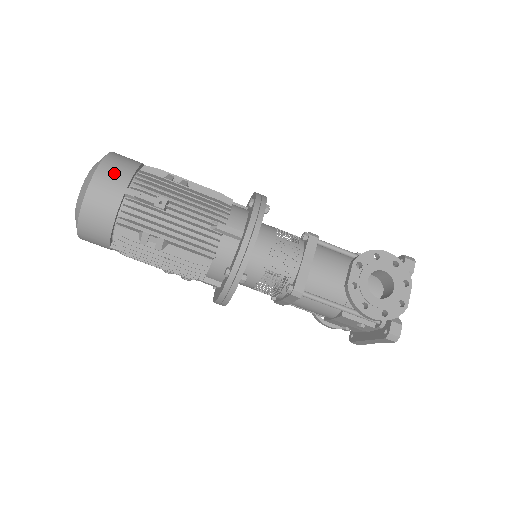
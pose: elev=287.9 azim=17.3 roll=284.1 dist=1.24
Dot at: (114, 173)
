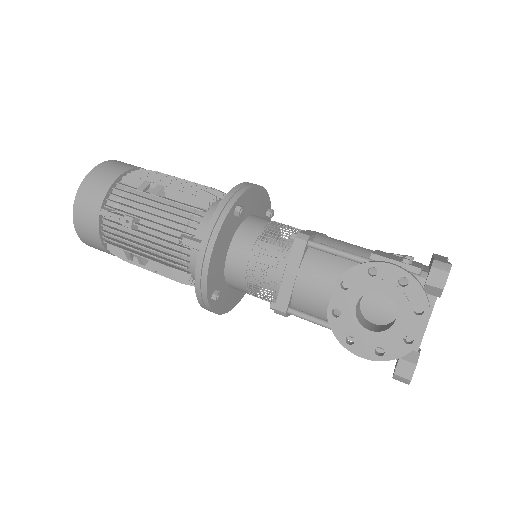
Dot at: (90, 194)
